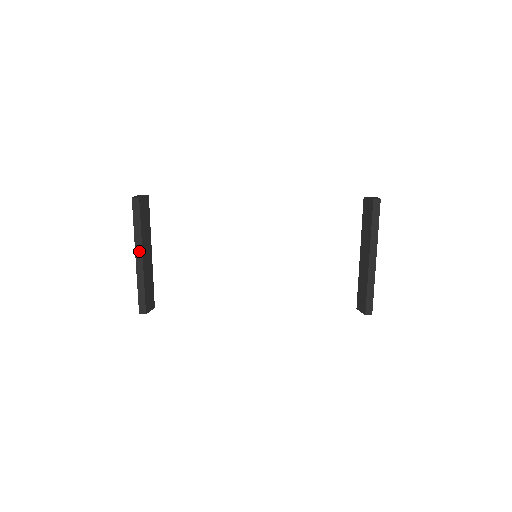
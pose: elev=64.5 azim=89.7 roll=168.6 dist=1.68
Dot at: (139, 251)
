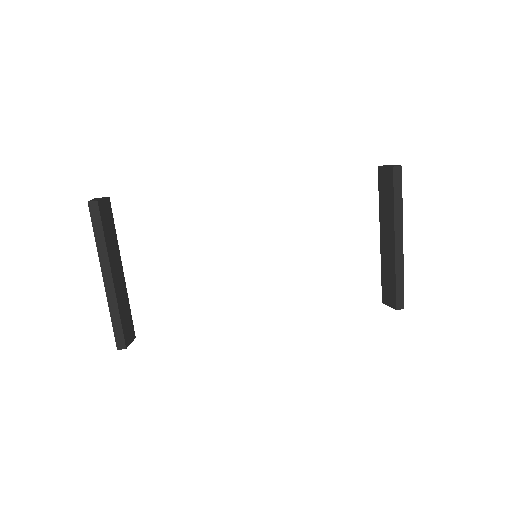
Dot at: (106, 270)
